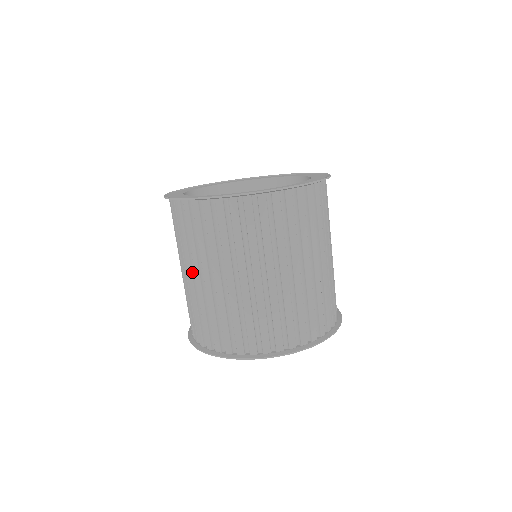
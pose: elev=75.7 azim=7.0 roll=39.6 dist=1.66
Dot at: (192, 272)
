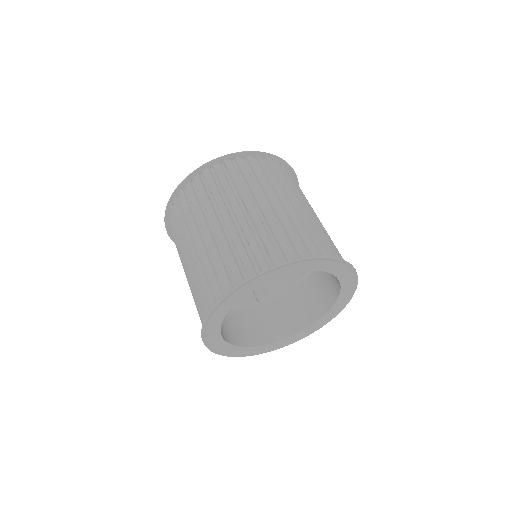
Dot at: occluded
